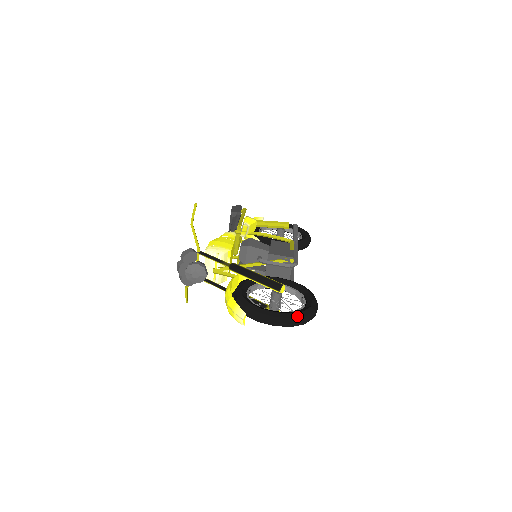
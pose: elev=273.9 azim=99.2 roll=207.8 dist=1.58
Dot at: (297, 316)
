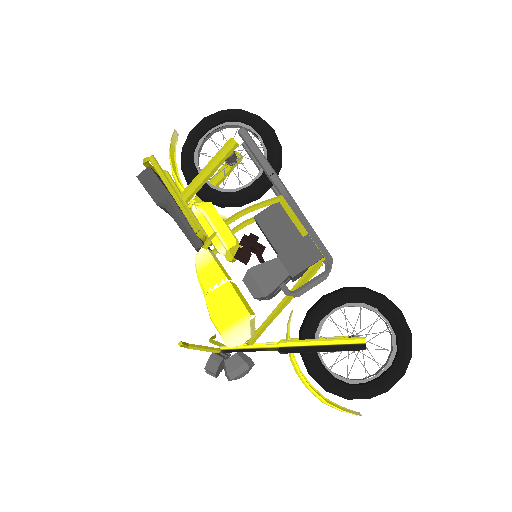
Dot at: (405, 367)
